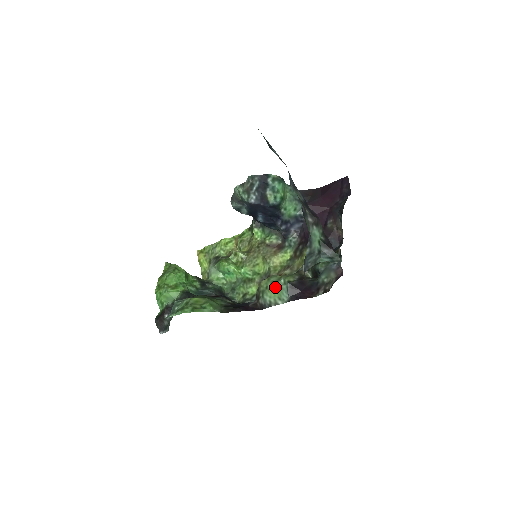
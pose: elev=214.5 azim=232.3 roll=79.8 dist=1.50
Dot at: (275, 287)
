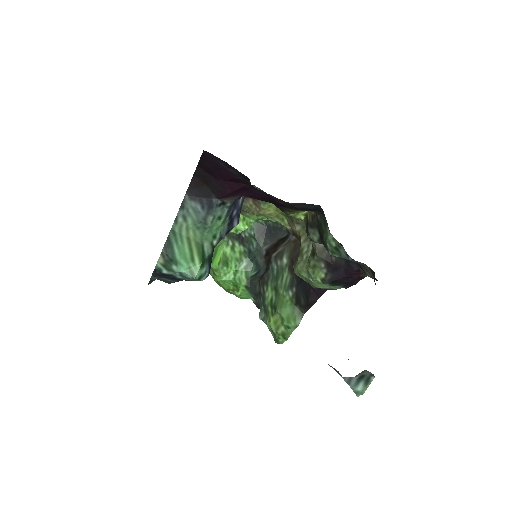
Dot at: (316, 282)
